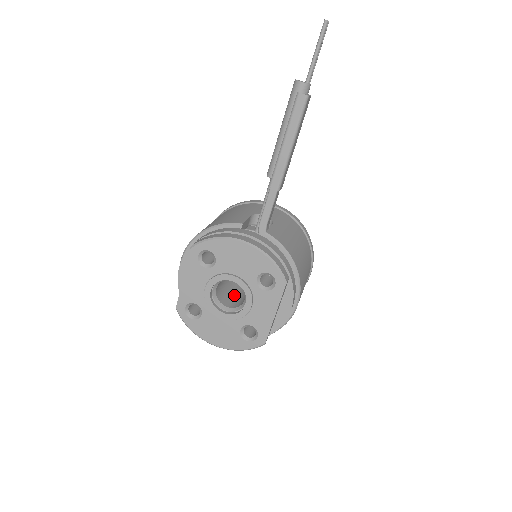
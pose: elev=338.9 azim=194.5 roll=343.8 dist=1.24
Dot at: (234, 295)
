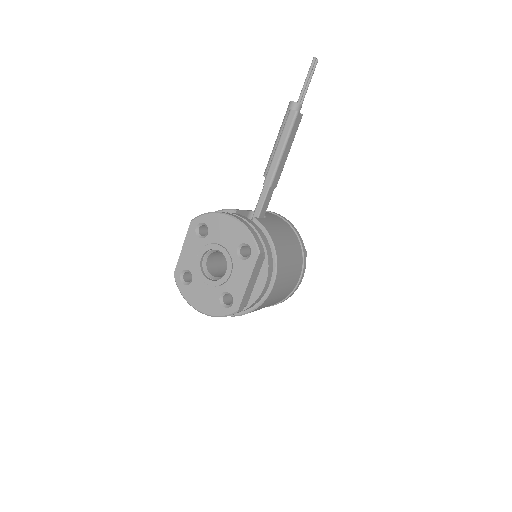
Dot at: (224, 274)
